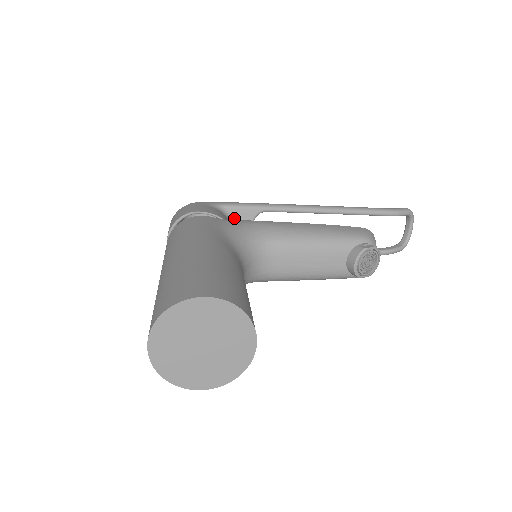
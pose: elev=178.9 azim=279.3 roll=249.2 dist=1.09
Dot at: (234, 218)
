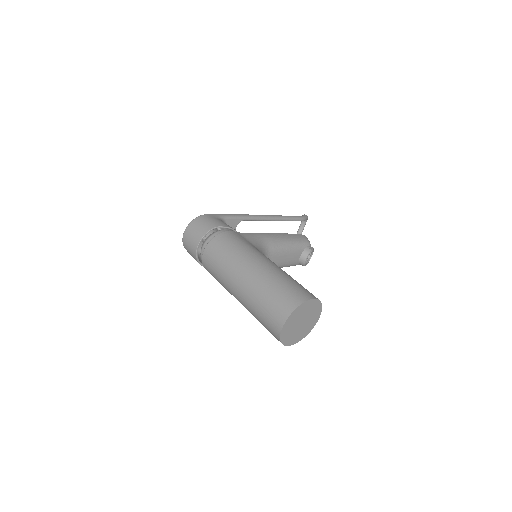
Dot at: occluded
